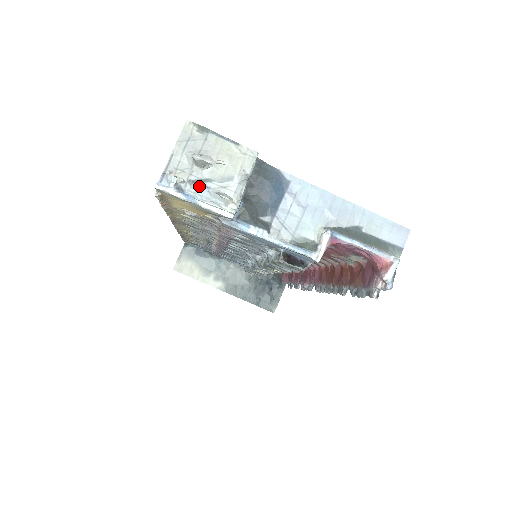
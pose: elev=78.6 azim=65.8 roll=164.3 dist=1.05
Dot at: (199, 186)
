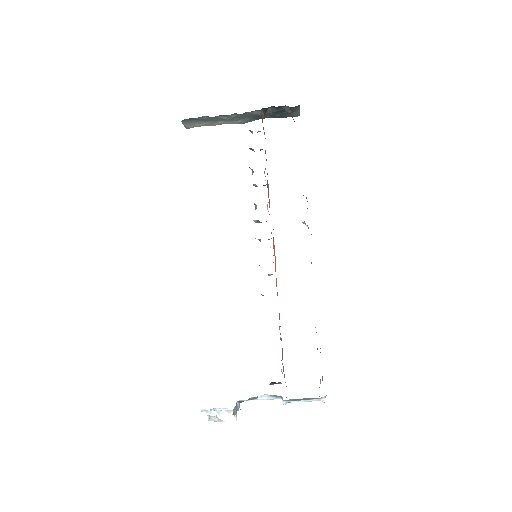
Dot at: (219, 412)
